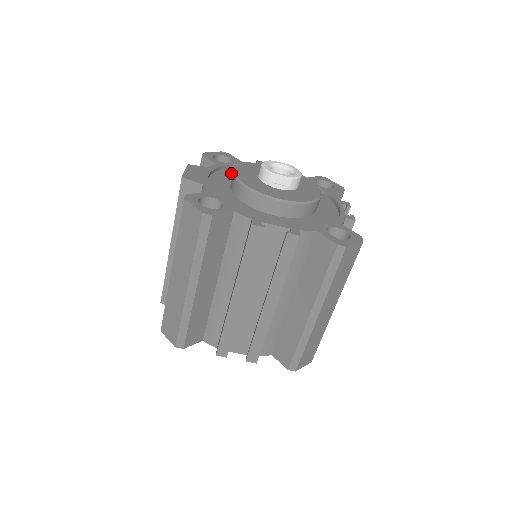
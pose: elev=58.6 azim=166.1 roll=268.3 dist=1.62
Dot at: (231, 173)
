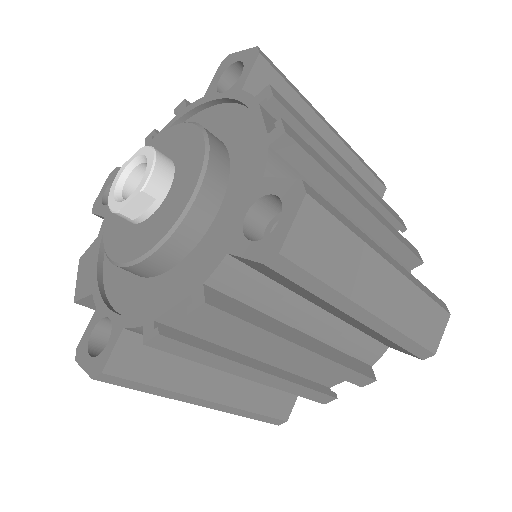
Dot at: occluded
